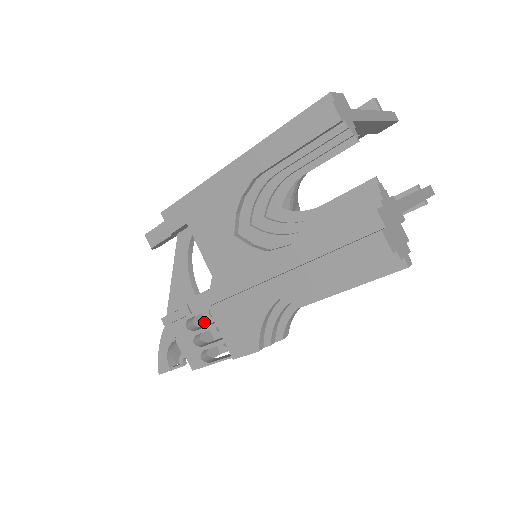
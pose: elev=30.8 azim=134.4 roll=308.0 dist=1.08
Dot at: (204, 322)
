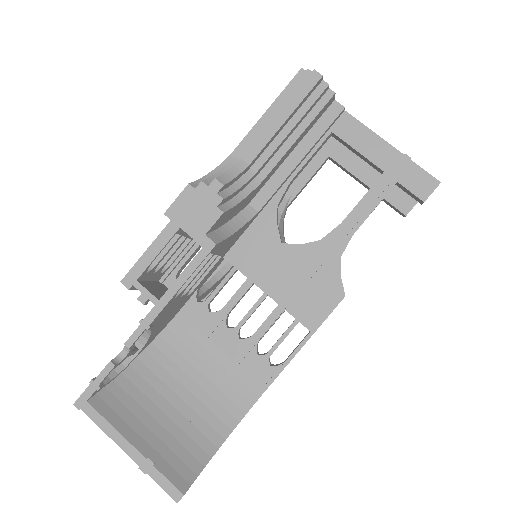
Dot at: occluded
